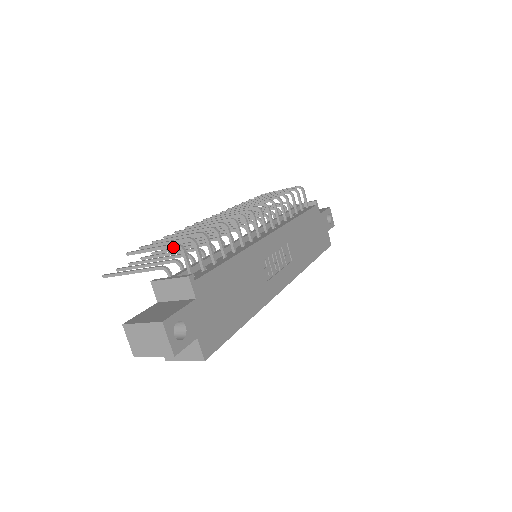
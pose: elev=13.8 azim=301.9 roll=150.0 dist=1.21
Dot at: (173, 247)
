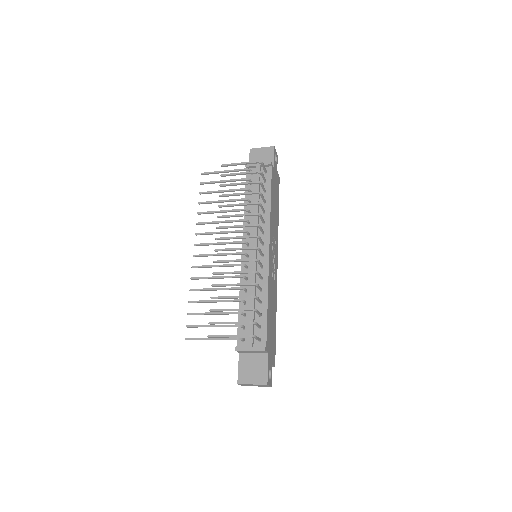
Dot at: occluded
